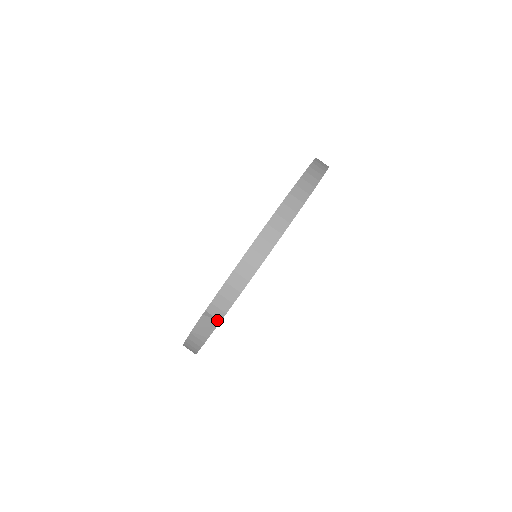
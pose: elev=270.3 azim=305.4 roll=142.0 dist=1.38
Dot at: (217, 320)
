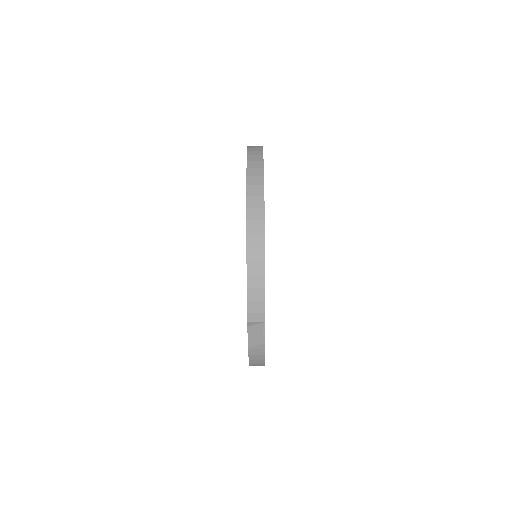
Dot at: (262, 323)
